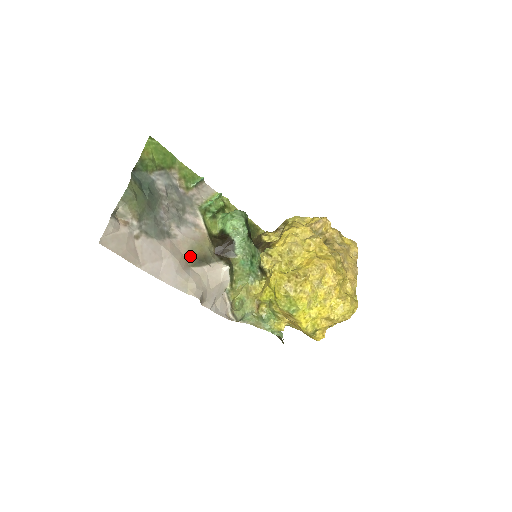
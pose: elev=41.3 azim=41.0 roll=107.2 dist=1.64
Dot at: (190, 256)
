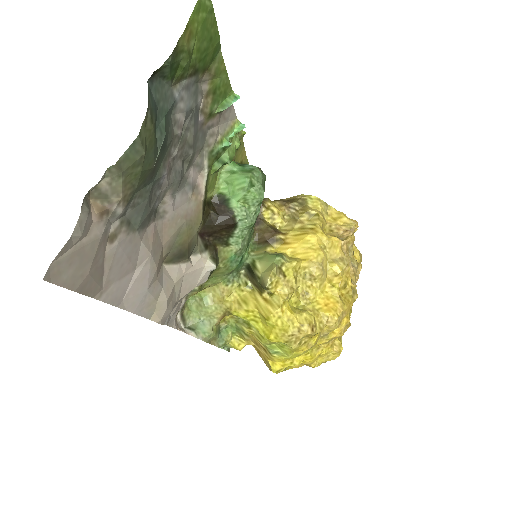
Dot at: (171, 248)
